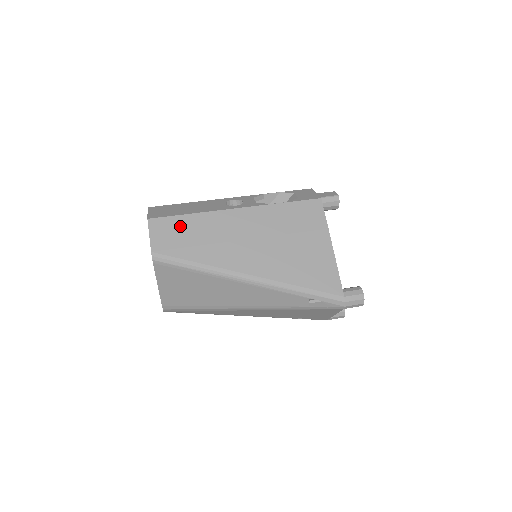
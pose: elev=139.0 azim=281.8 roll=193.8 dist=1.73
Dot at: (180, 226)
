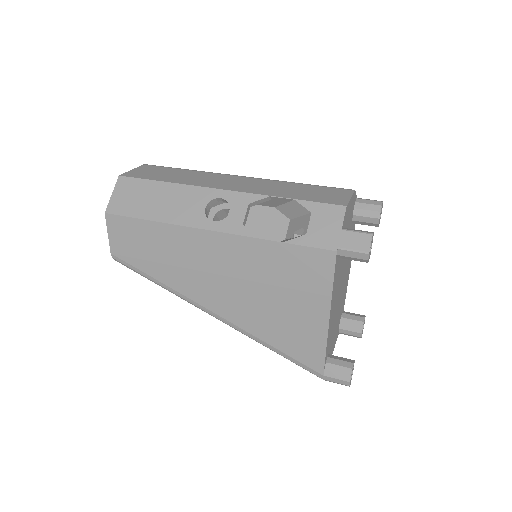
Dot at: (141, 233)
